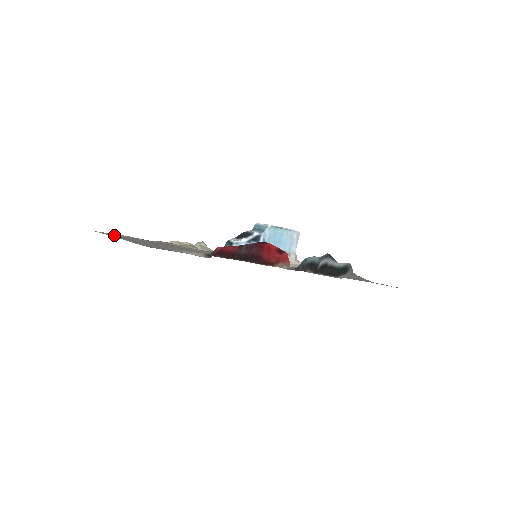
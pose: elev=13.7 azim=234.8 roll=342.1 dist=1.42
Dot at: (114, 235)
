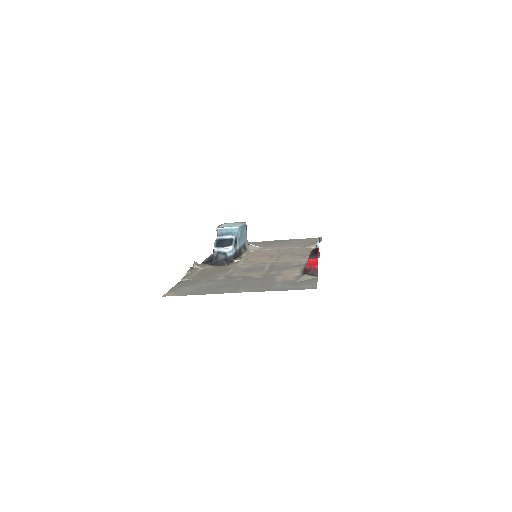
Dot at: (191, 292)
